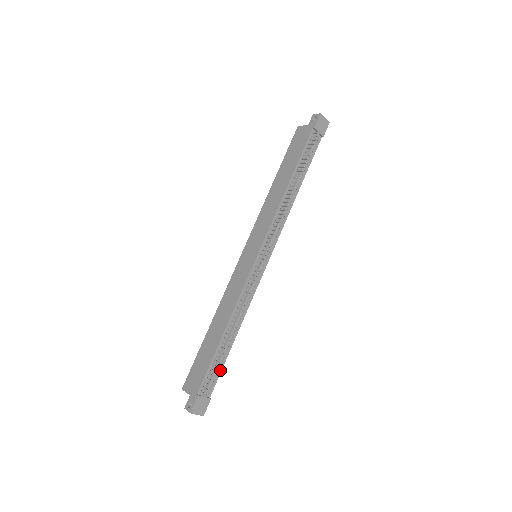
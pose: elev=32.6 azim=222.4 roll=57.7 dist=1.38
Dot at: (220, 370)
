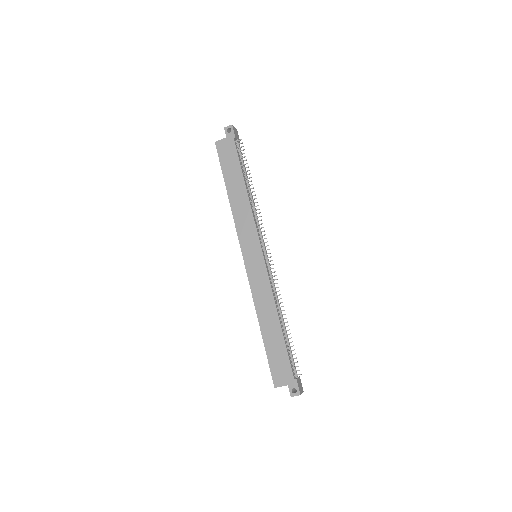
Dot at: occluded
